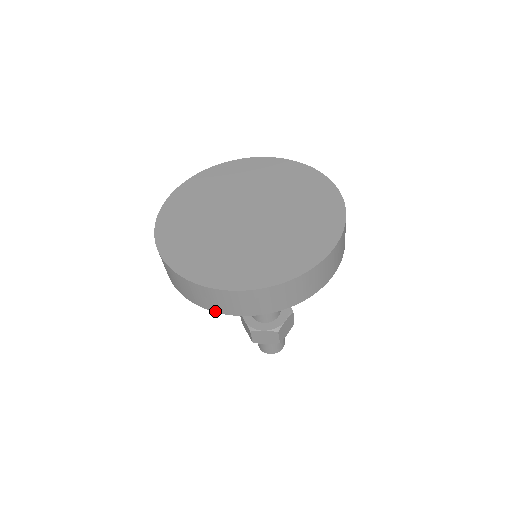
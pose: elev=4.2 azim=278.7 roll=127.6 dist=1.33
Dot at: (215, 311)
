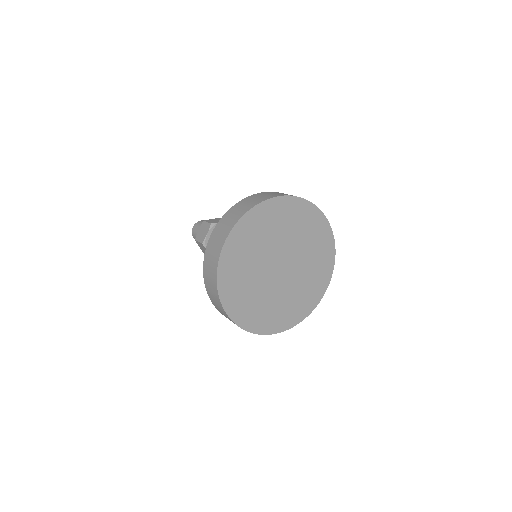
Dot at: occluded
